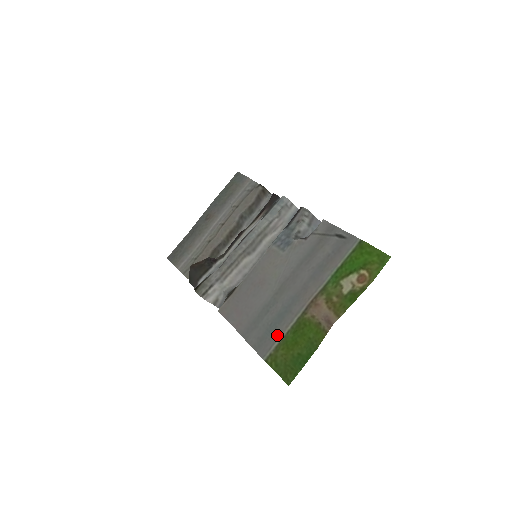
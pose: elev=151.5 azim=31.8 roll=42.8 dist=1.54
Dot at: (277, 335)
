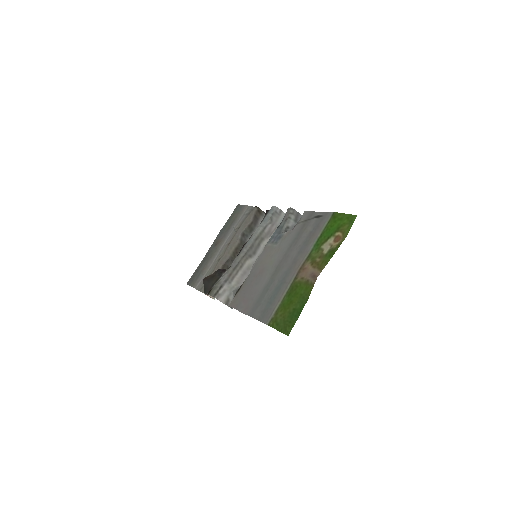
Dot at: (276, 303)
